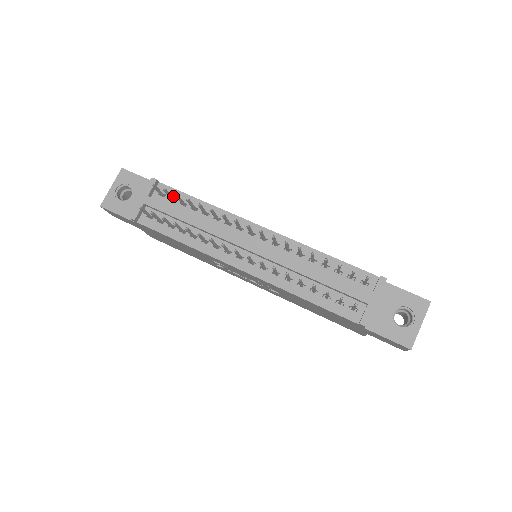
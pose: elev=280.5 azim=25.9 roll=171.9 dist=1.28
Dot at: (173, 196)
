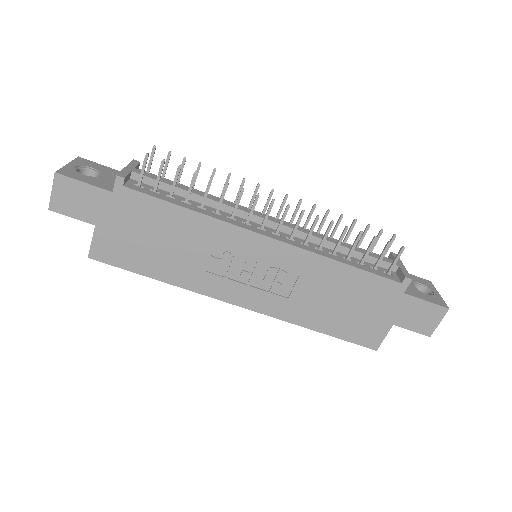
Dot at: occluded
